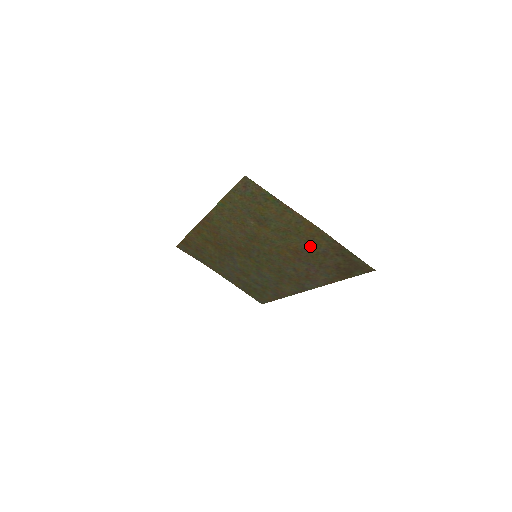
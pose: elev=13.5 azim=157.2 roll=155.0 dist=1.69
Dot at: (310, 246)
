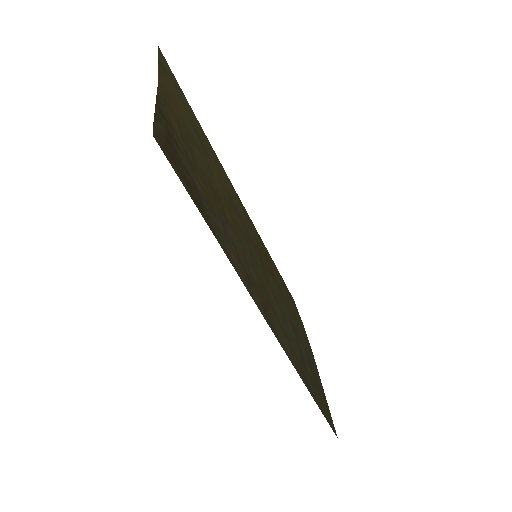
Dot at: (194, 155)
